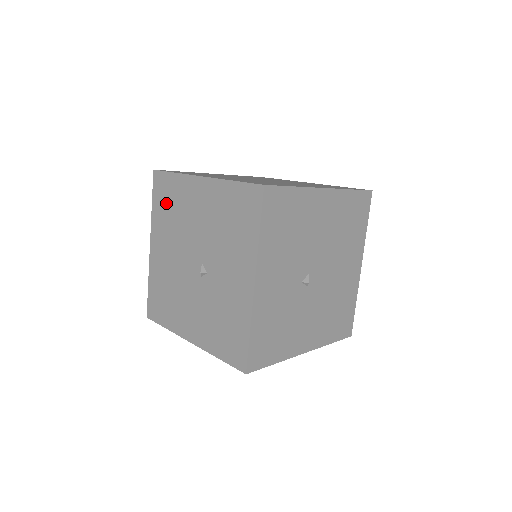
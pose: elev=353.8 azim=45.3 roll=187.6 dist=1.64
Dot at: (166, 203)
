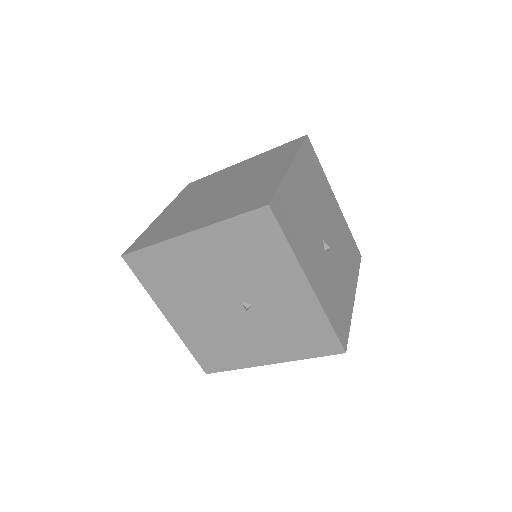
Dot at: (160, 276)
